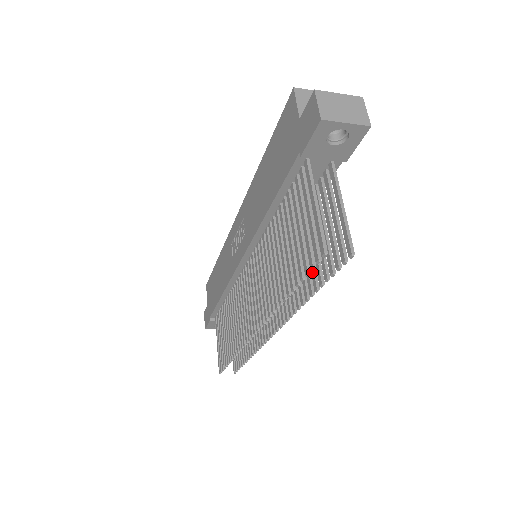
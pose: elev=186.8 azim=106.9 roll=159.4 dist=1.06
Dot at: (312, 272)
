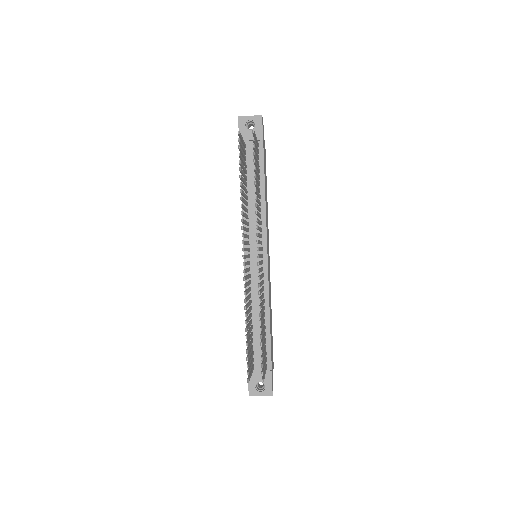
Dot at: (255, 178)
